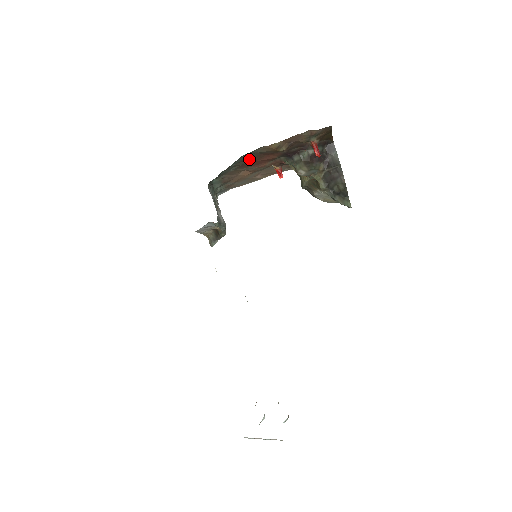
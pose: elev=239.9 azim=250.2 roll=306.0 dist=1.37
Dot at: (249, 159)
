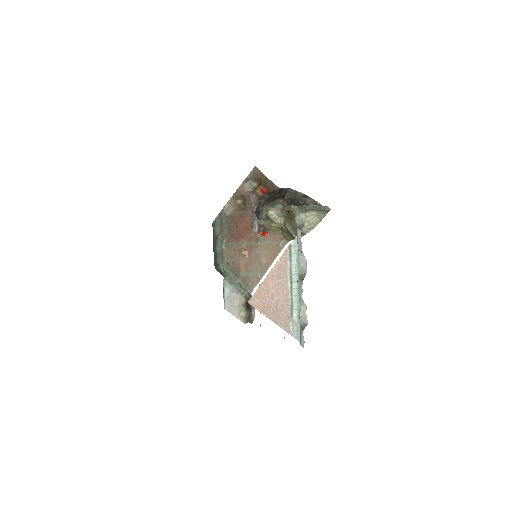
Dot at: (227, 227)
